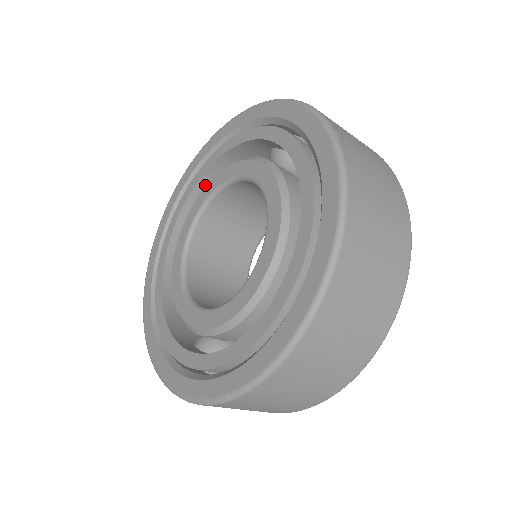
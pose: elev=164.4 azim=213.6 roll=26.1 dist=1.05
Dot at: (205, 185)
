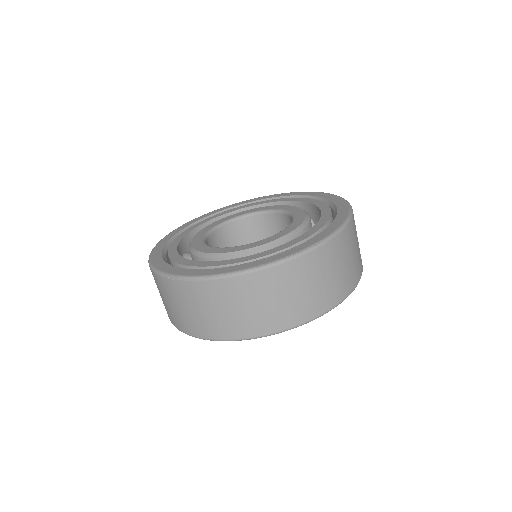
Dot at: occluded
